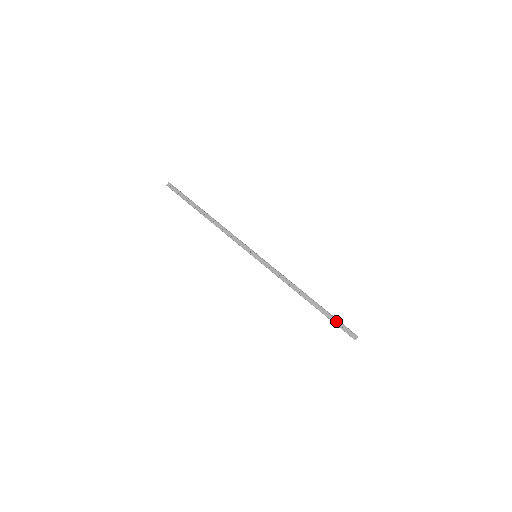
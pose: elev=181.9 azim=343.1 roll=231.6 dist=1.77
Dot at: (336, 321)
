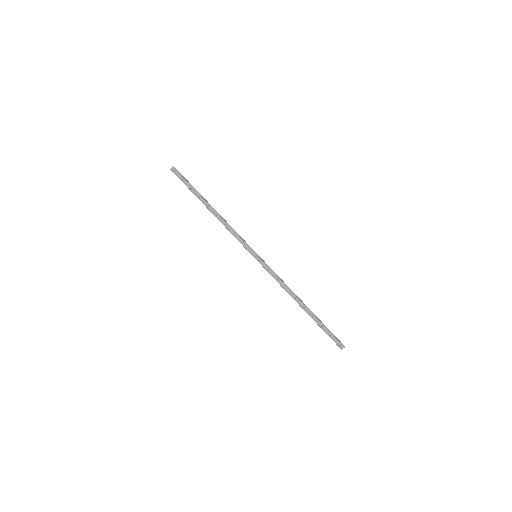
Dot at: (326, 330)
